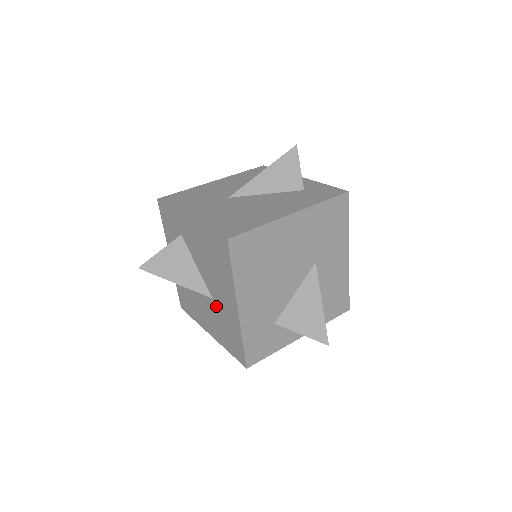
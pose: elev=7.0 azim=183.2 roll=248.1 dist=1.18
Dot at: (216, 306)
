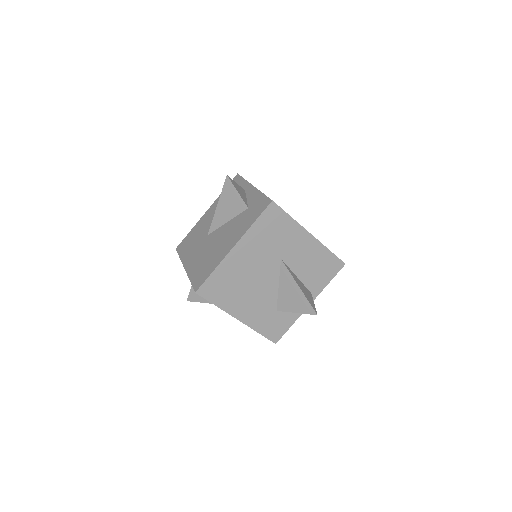
Dot at: occluded
